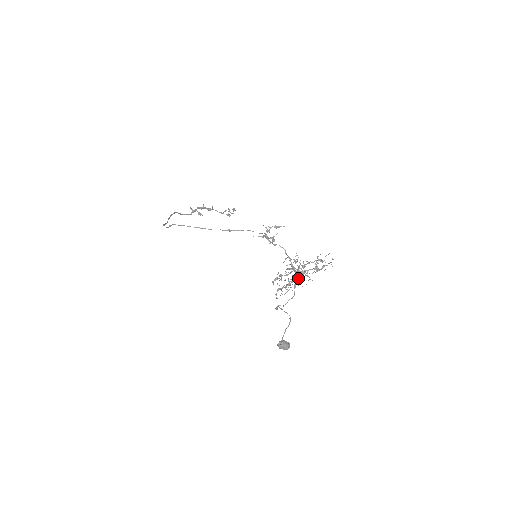
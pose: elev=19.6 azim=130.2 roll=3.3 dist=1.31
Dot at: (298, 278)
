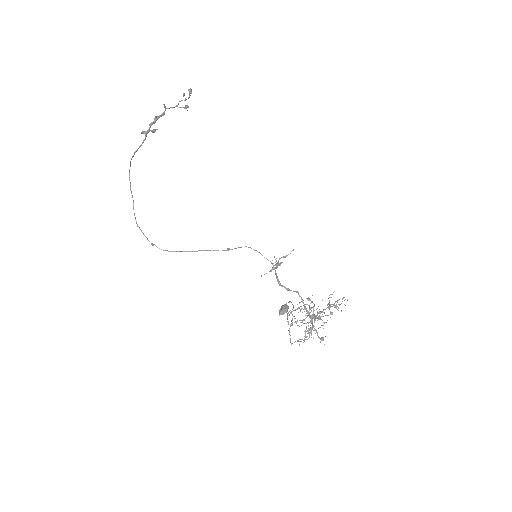
Dot at: occluded
